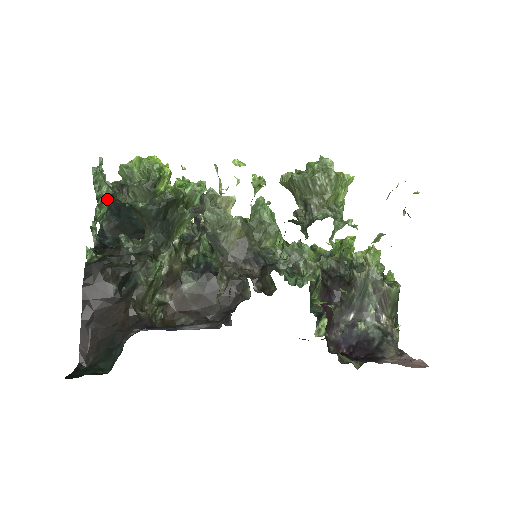
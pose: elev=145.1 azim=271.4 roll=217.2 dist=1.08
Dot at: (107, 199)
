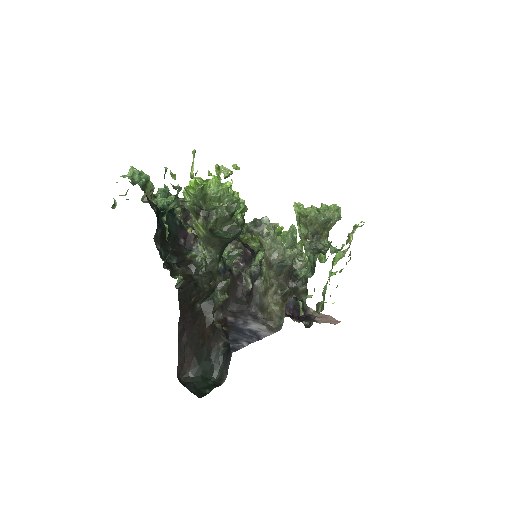
Dot at: occluded
